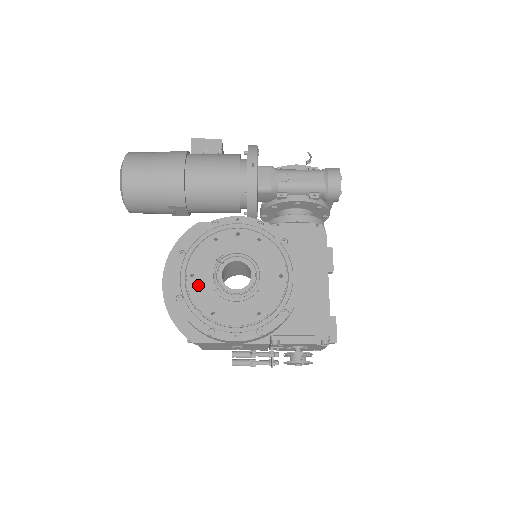
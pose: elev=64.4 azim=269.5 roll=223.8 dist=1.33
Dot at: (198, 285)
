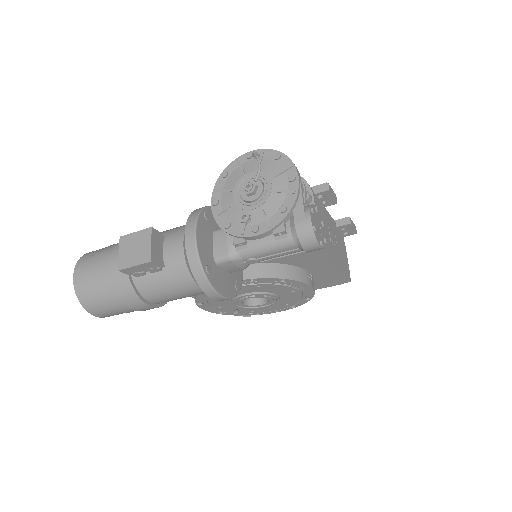
Dot at: (229, 309)
